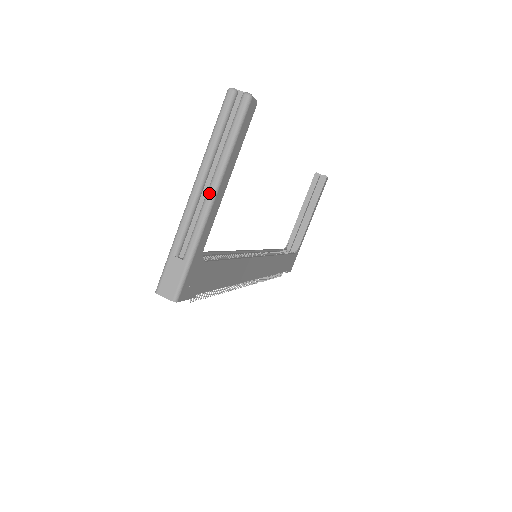
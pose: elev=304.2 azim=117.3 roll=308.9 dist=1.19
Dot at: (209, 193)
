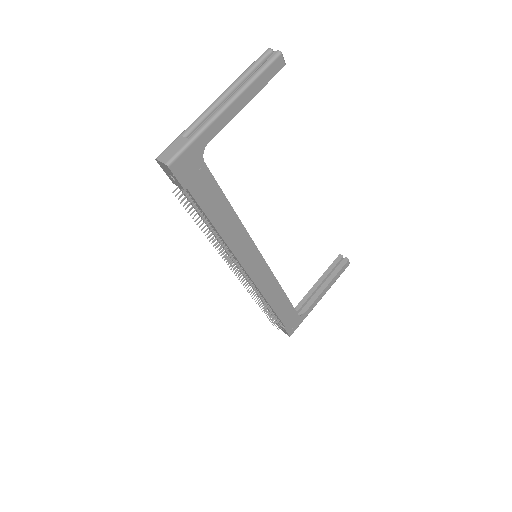
Dot at: (227, 100)
